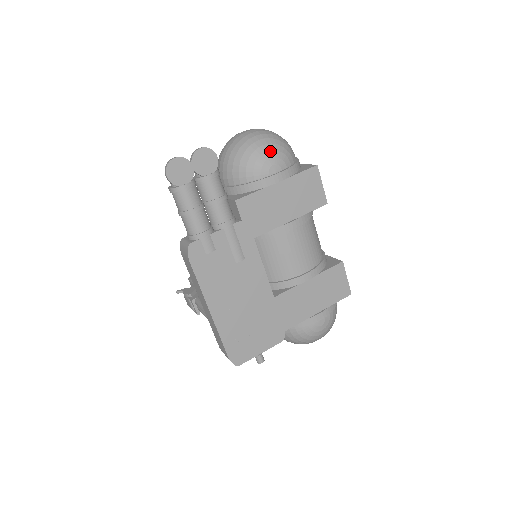
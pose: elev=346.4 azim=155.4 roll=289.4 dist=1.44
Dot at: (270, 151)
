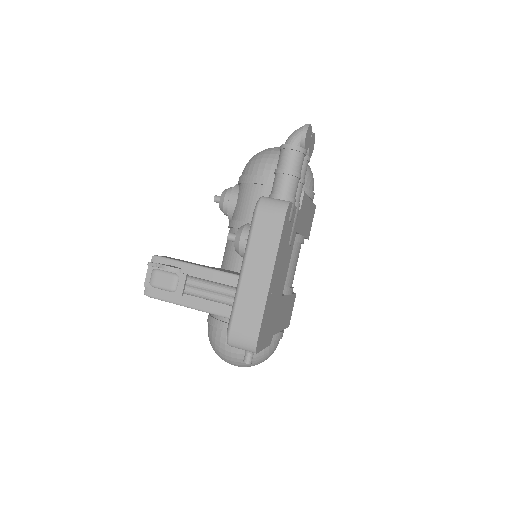
Dot at: occluded
